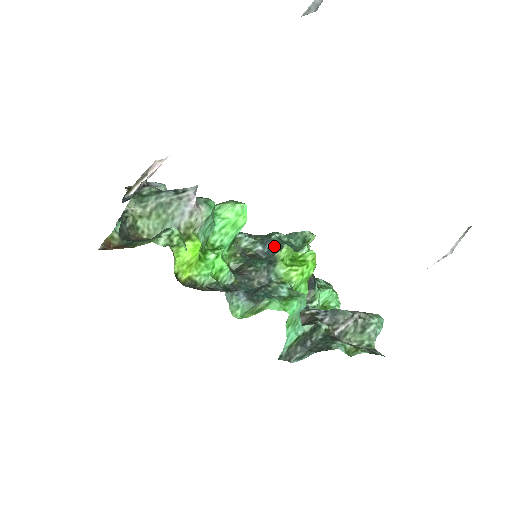
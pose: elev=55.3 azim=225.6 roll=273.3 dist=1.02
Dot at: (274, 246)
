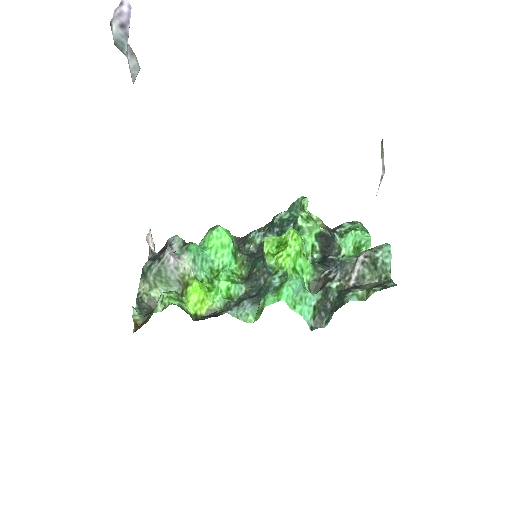
Dot at: (279, 229)
